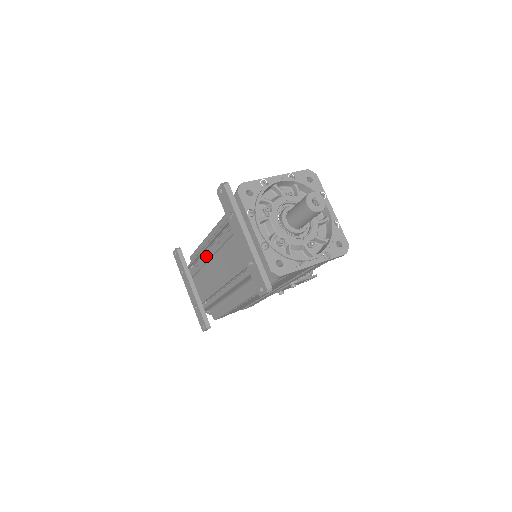
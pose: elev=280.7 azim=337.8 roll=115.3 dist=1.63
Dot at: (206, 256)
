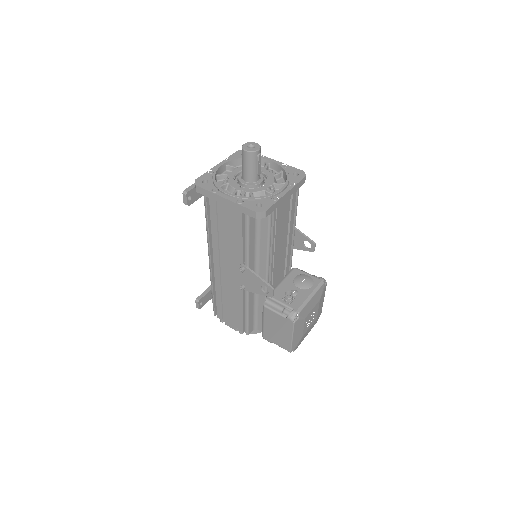
Dot at: occluded
